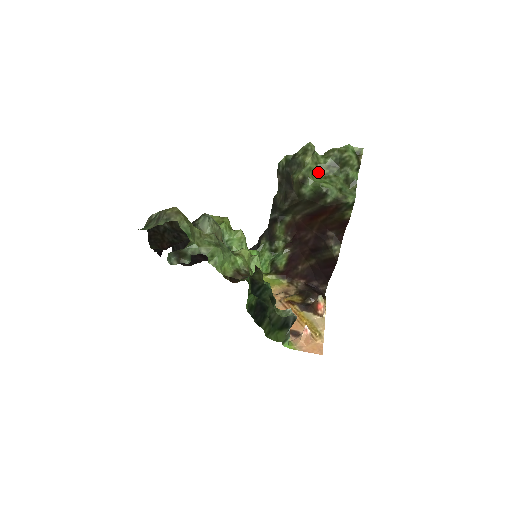
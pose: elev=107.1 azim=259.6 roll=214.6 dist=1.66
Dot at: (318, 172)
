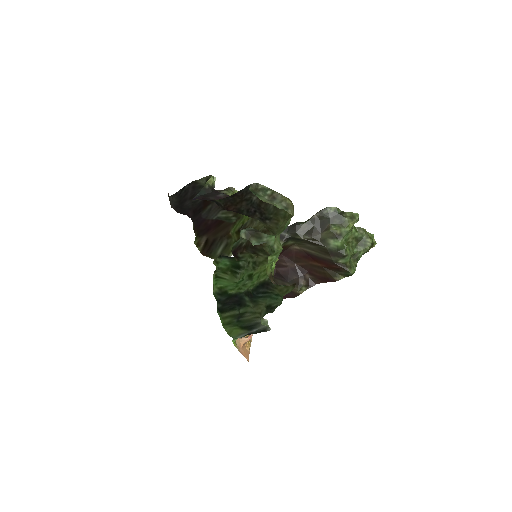
Dot at: (347, 237)
